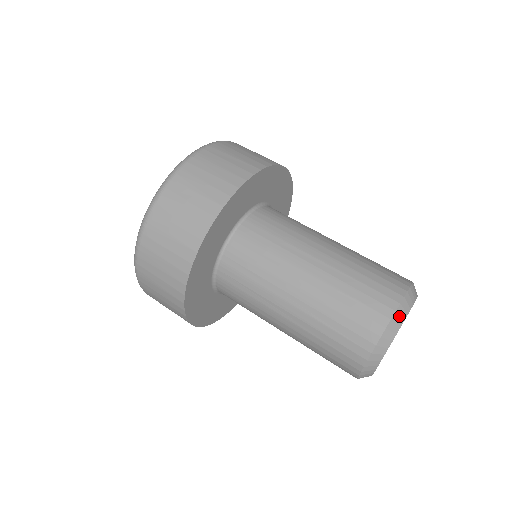
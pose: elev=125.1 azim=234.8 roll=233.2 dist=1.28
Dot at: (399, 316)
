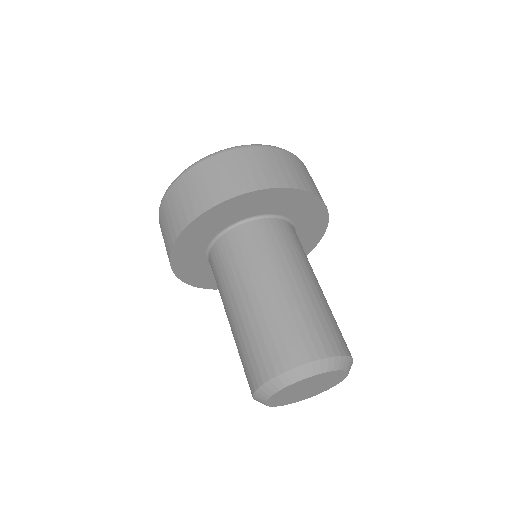
Dot at: (274, 385)
